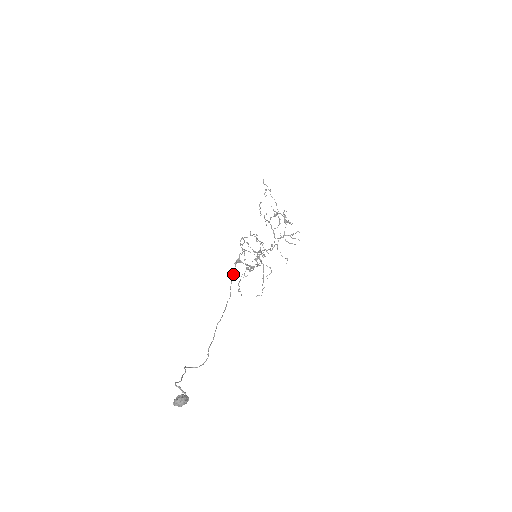
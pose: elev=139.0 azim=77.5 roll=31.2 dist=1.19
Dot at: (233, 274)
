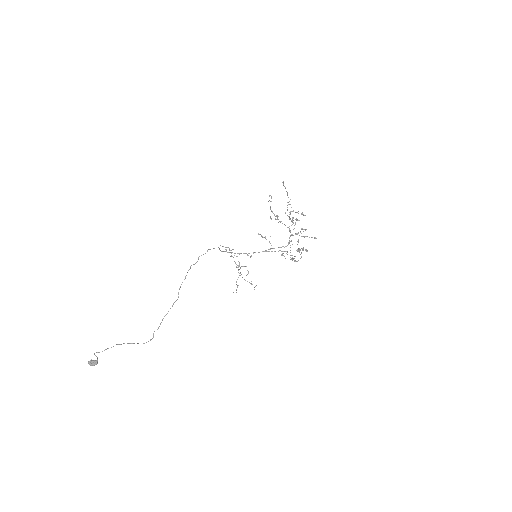
Dot at: occluded
